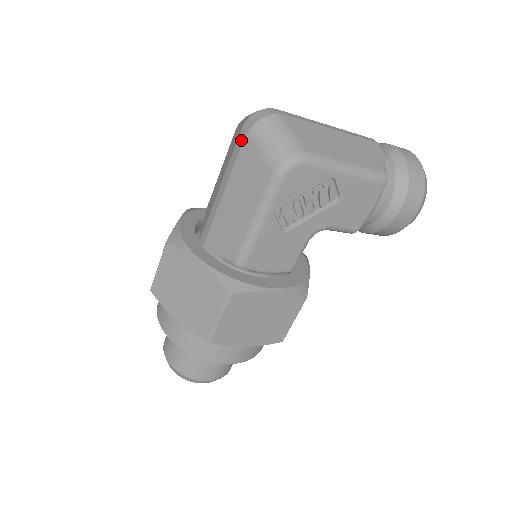
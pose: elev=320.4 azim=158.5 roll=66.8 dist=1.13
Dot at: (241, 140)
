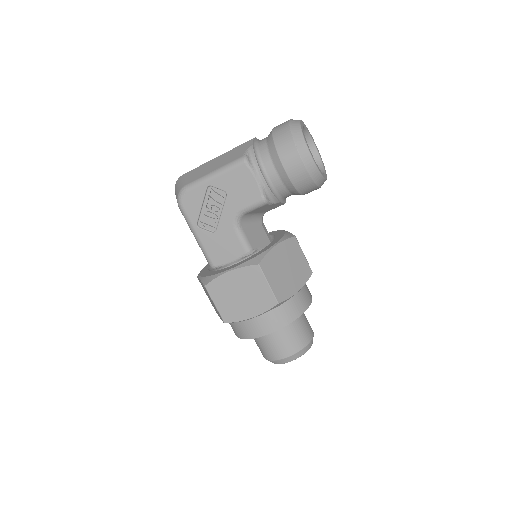
Dot at: occluded
